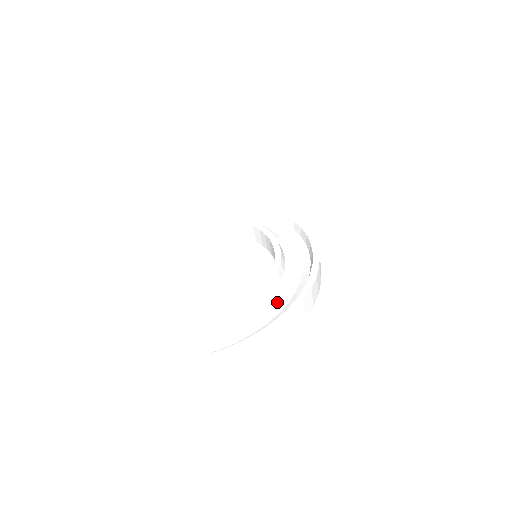
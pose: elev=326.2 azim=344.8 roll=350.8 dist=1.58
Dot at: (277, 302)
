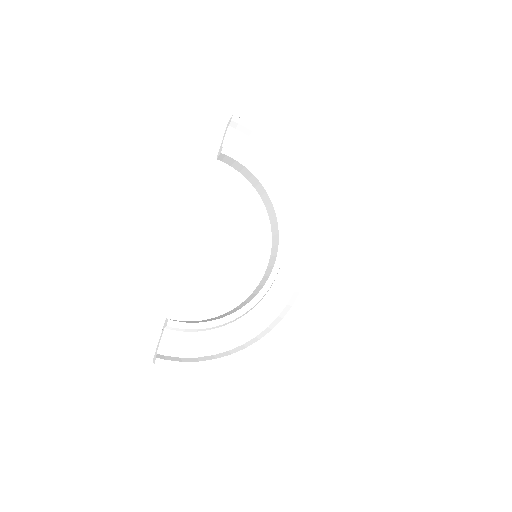
Dot at: (234, 329)
